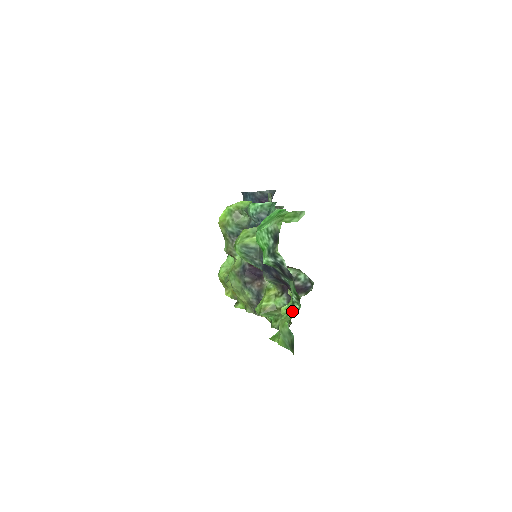
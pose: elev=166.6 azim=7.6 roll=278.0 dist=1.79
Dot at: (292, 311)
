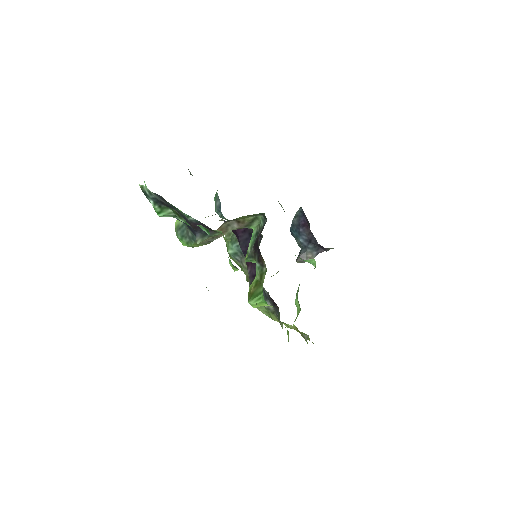
Dot at: occluded
